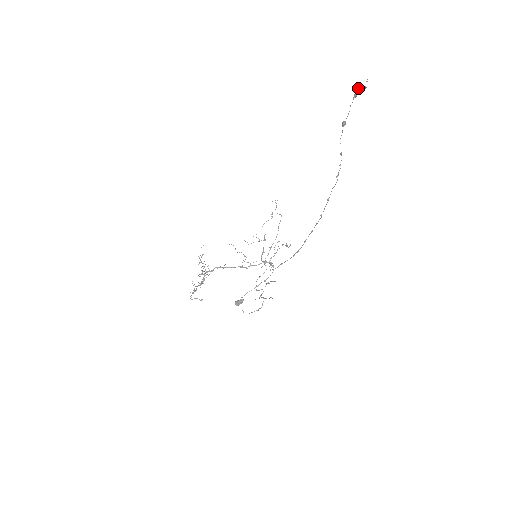
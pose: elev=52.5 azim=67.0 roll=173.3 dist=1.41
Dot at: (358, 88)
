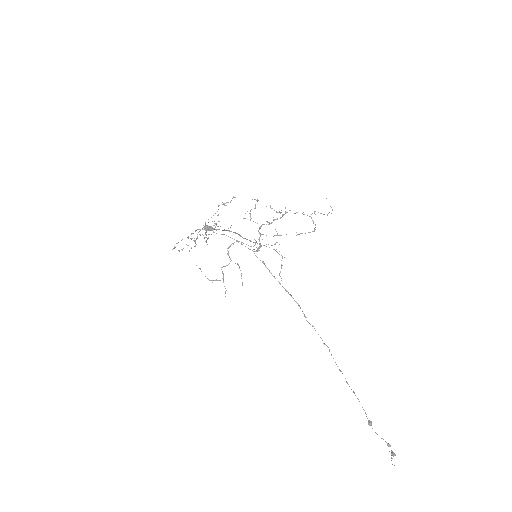
Dot at: (392, 454)
